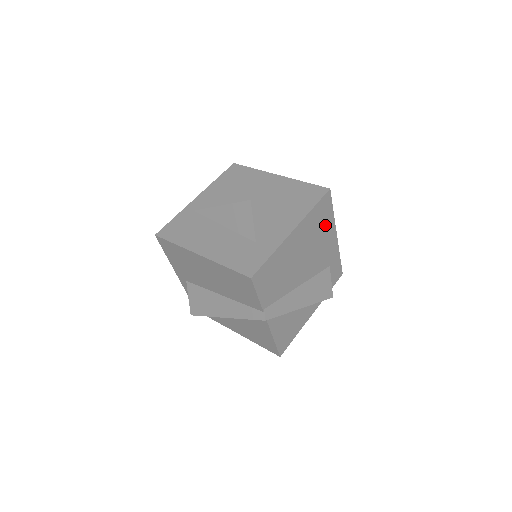
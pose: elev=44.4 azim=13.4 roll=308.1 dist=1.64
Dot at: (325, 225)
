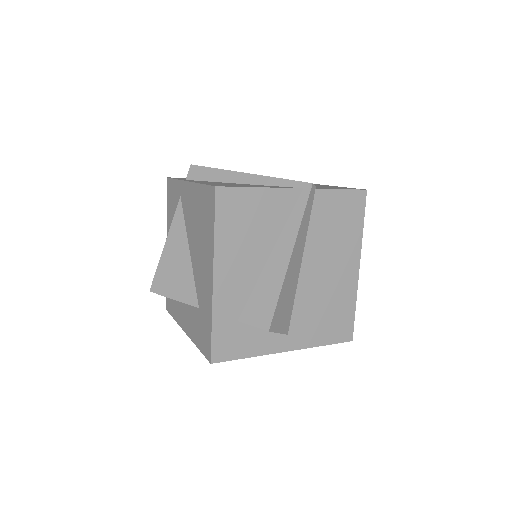
Dot at: occluded
